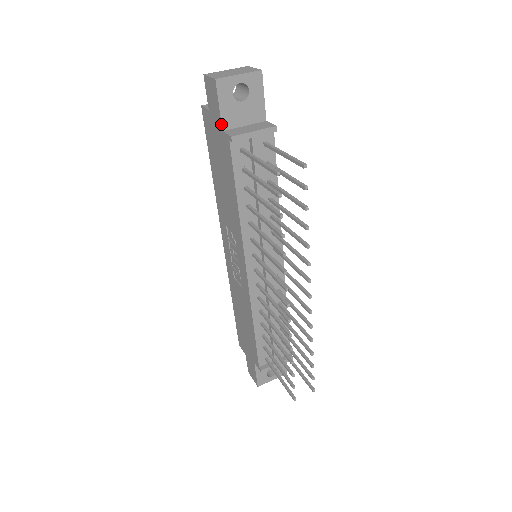
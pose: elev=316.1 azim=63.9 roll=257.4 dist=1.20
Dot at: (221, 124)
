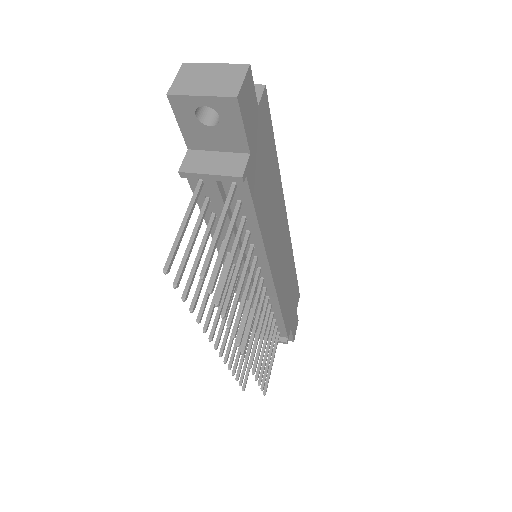
Dot at: (185, 142)
